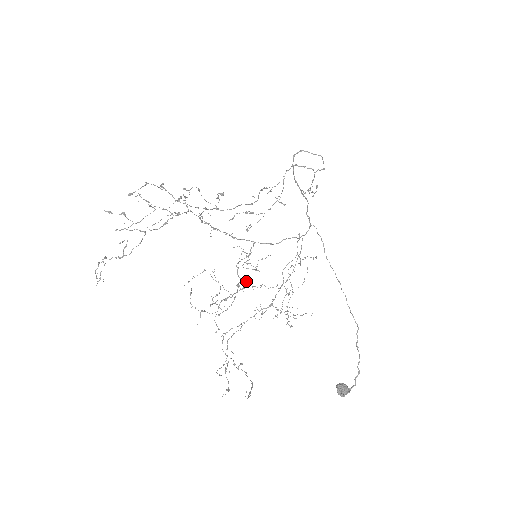
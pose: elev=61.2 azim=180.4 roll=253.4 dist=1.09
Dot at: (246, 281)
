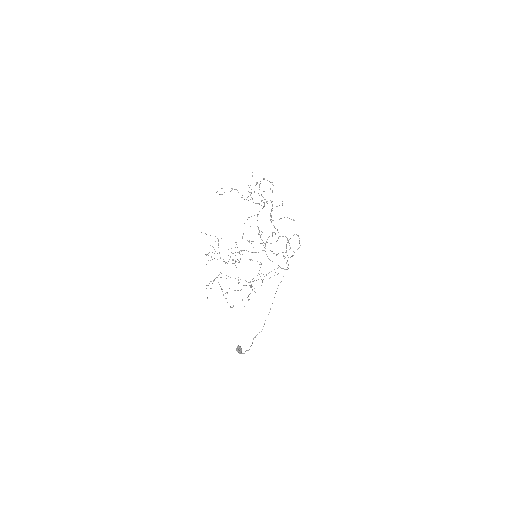
Dot at: occluded
